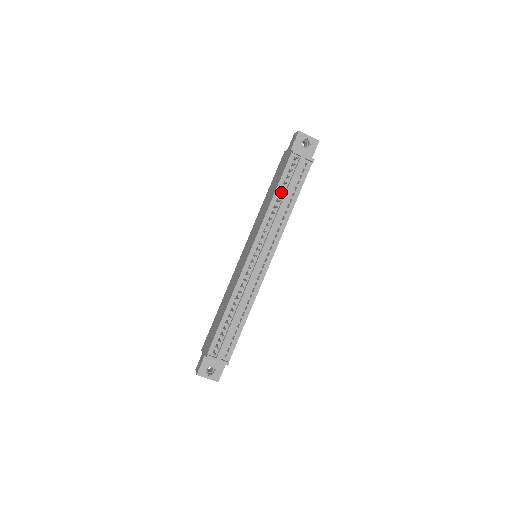
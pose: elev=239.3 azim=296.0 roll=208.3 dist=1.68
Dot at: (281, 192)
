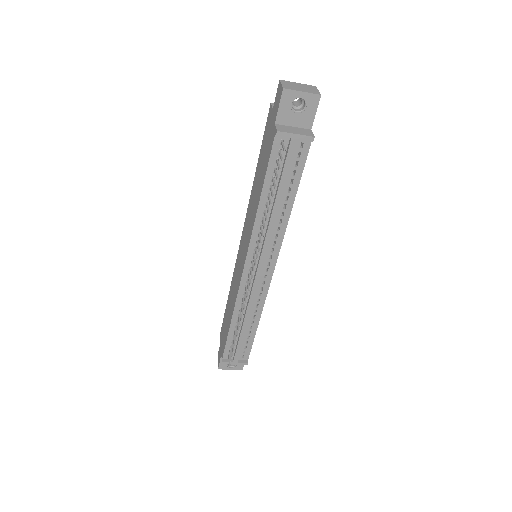
Dot at: (270, 191)
